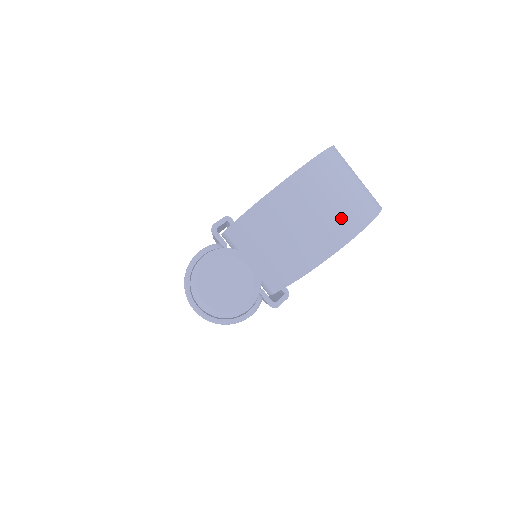
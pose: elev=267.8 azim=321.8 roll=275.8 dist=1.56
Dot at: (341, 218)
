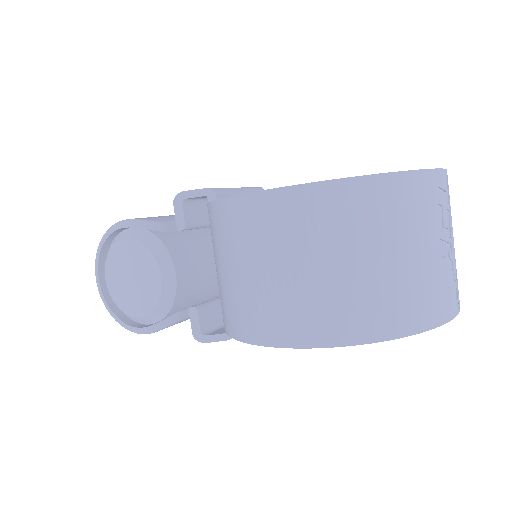
Dot at: (305, 305)
